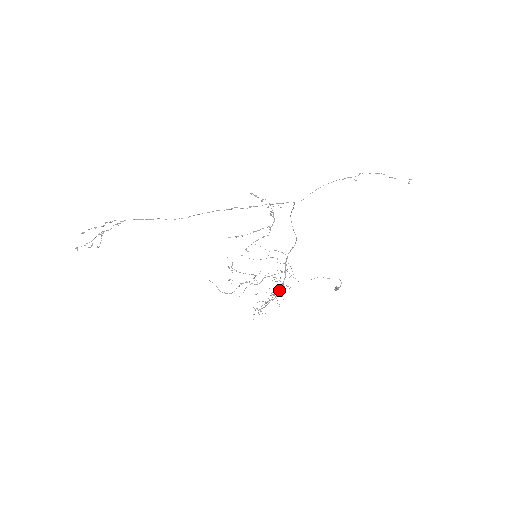
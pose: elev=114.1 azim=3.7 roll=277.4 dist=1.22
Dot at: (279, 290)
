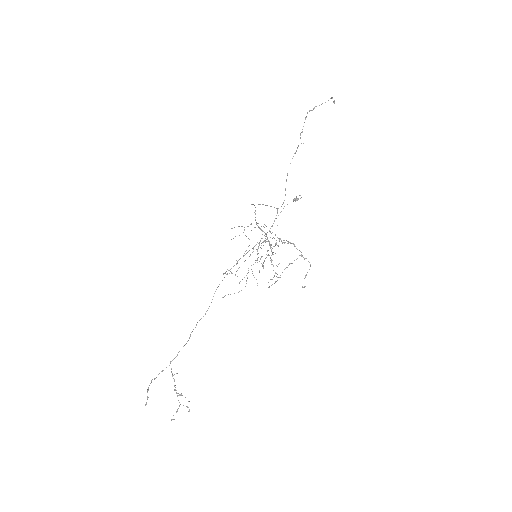
Dot at: occluded
